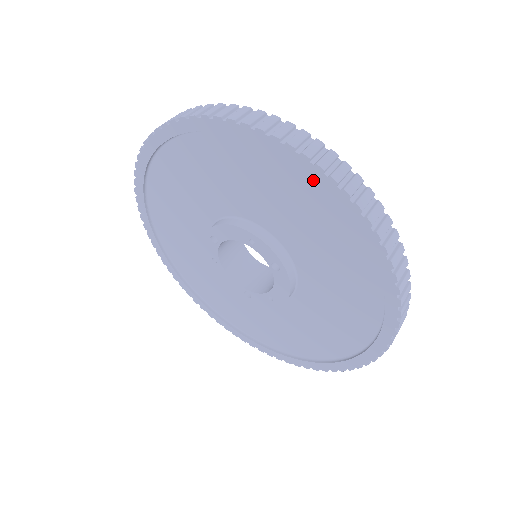
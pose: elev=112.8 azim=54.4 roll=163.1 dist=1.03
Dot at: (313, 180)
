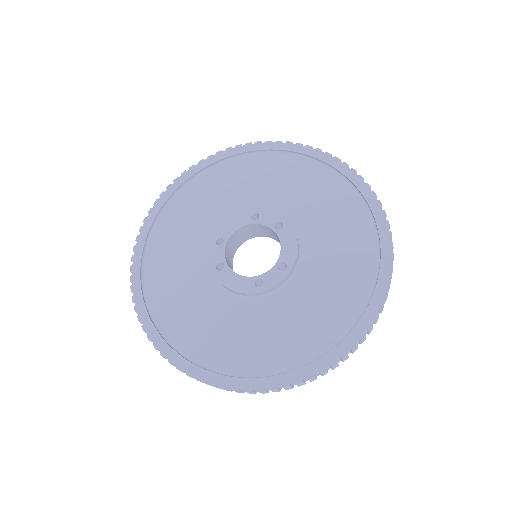
Dot at: occluded
